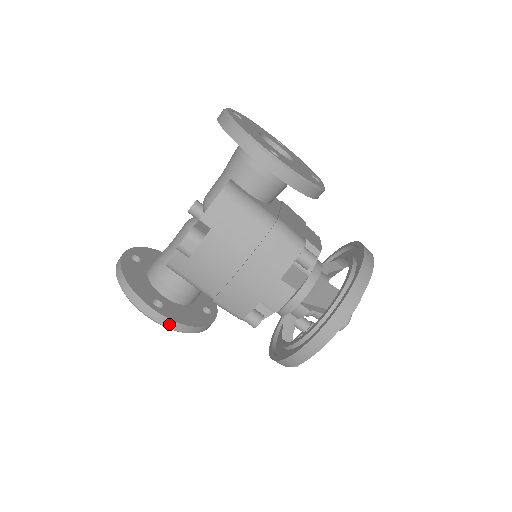
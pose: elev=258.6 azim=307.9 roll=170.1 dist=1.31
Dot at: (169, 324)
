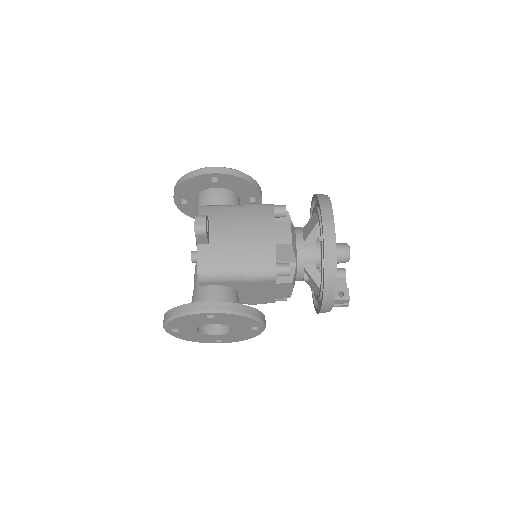
Dot at: (228, 307)
